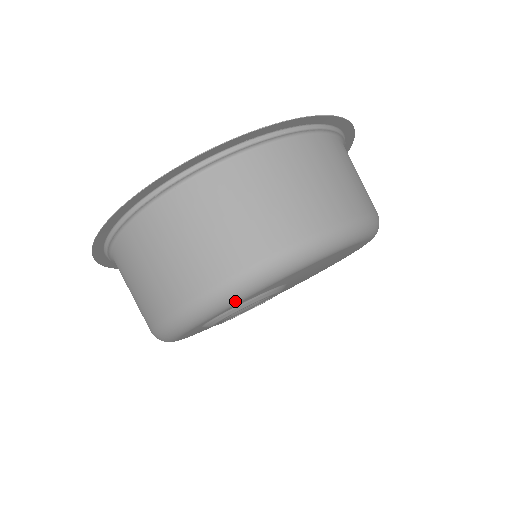
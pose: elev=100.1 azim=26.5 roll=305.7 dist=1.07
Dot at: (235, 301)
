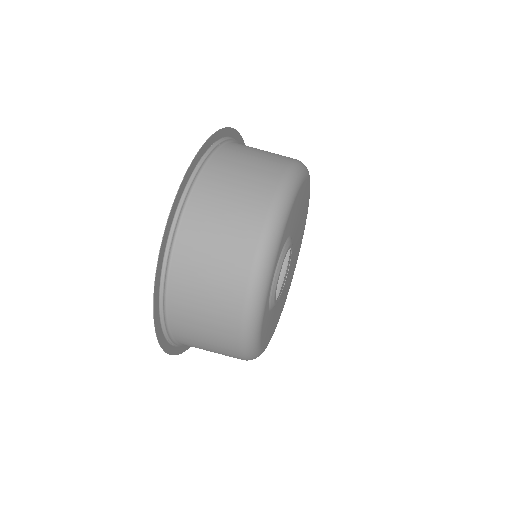
Dot at: (275, 253)
